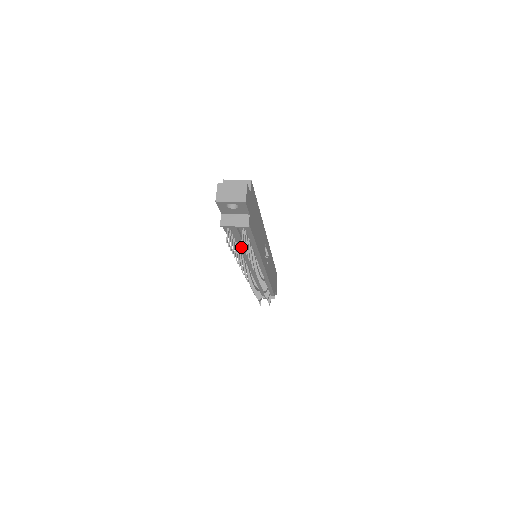
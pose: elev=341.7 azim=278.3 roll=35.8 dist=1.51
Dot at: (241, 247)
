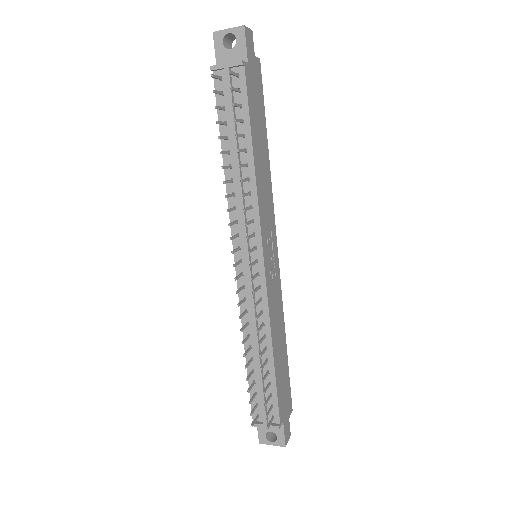
Dot at: (233, 159)
